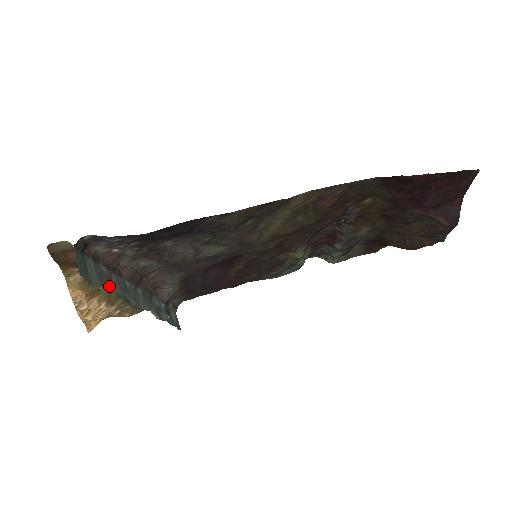
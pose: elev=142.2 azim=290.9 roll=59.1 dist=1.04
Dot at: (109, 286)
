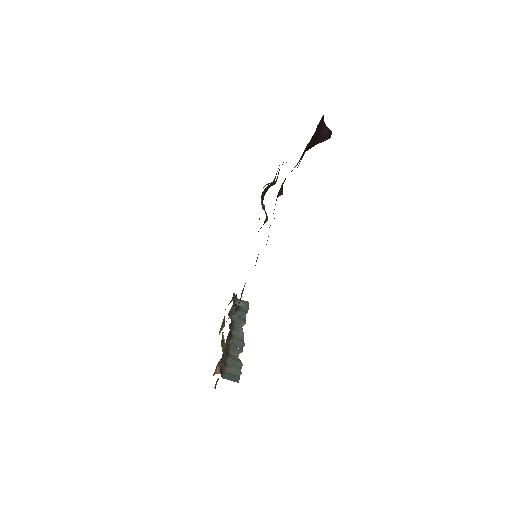
Dot at: (238, 361)
